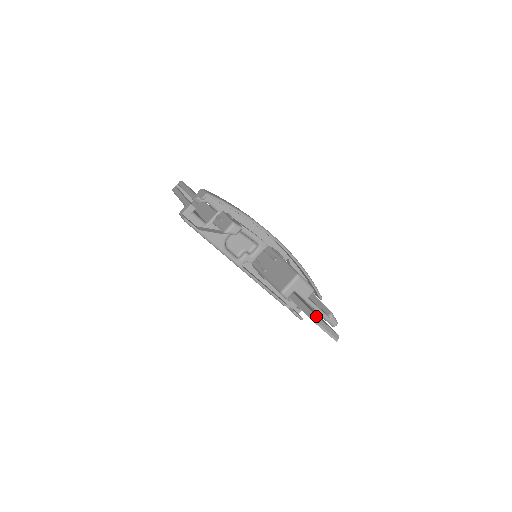
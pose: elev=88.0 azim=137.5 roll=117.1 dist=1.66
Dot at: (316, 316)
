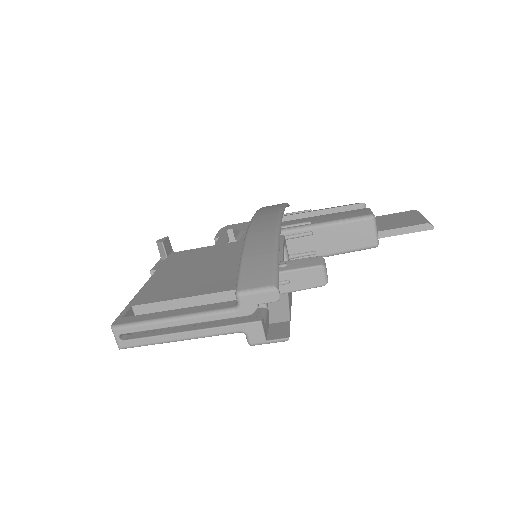
Dot at: (427, 222)
